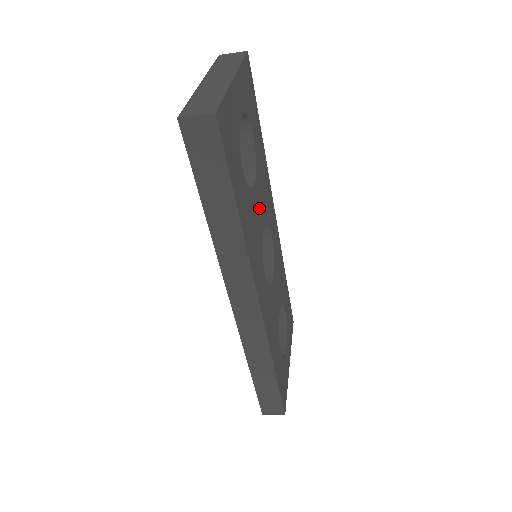
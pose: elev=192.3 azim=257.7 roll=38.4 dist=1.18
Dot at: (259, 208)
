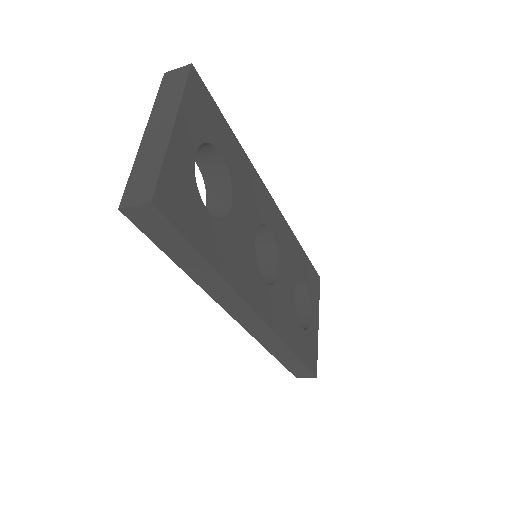
Dot at: (244, 222)
